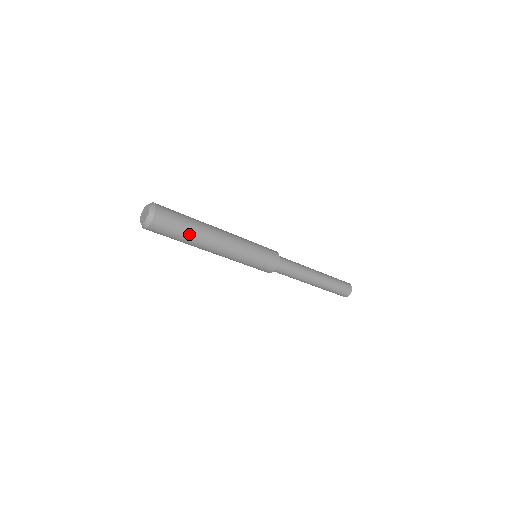
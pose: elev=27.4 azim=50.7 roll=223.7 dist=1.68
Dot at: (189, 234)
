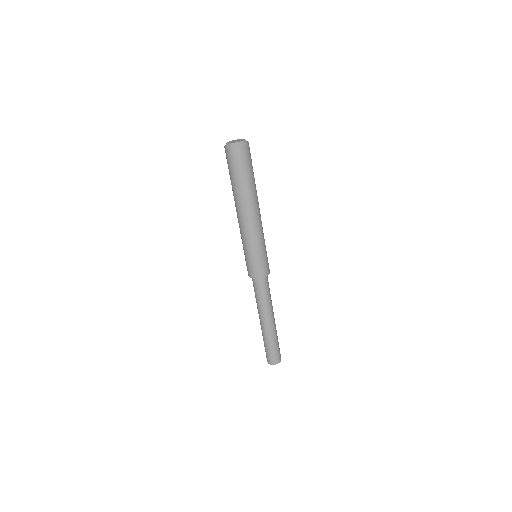
Dot at: (253, 181)
